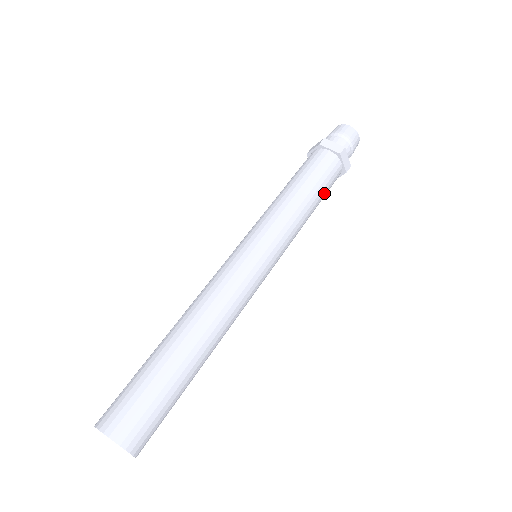
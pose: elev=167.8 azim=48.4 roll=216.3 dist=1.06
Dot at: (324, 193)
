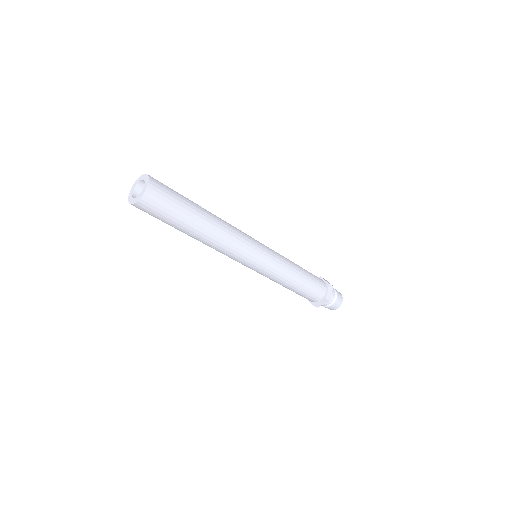
Dot at: (309, 286)
